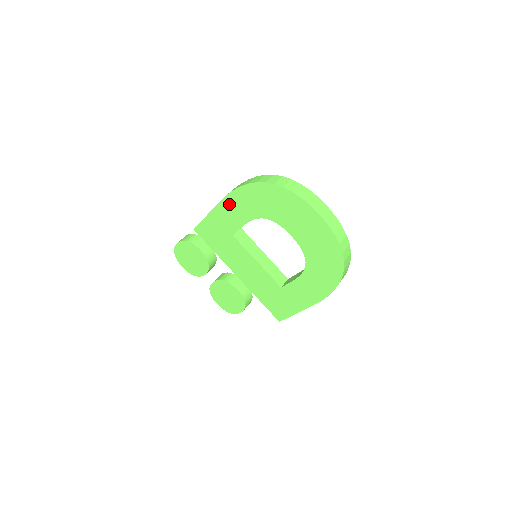
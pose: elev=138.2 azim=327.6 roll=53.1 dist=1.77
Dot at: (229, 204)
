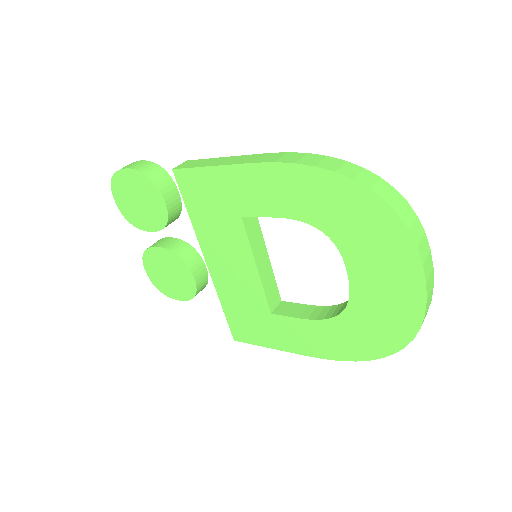
Dot at: (271, 176)
